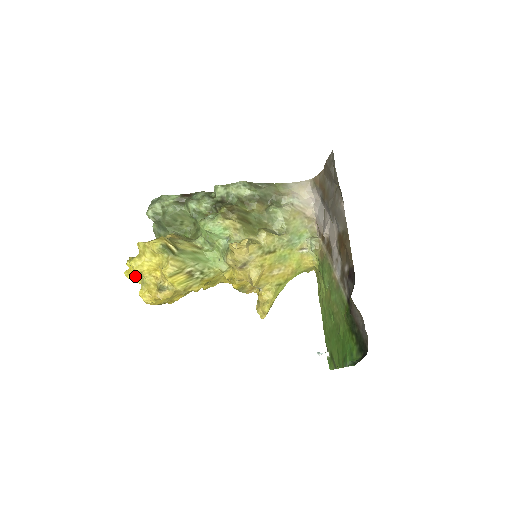
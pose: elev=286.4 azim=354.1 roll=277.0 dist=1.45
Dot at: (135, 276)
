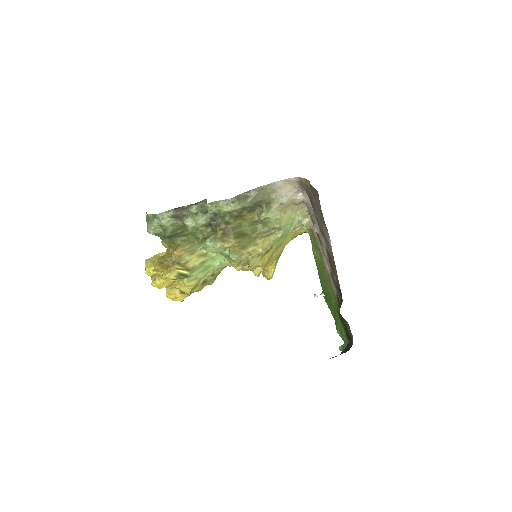
Dot at: occluded
